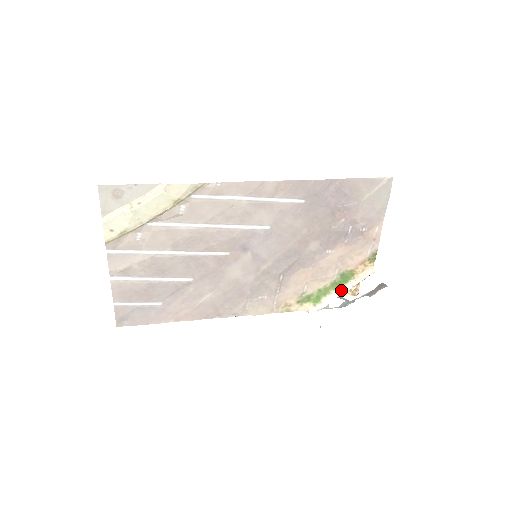
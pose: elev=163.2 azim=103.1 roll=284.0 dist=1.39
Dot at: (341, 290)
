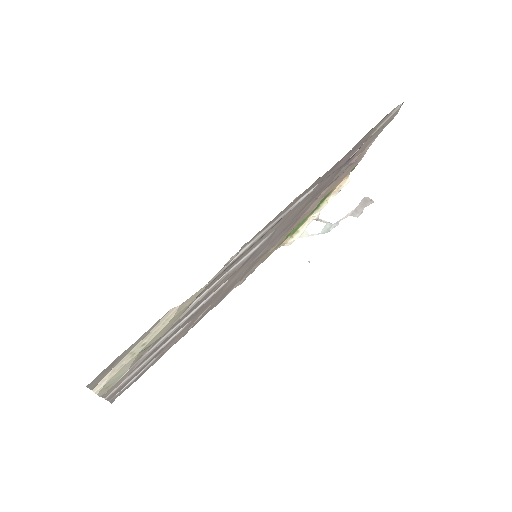
Dot at: (317, 211)
